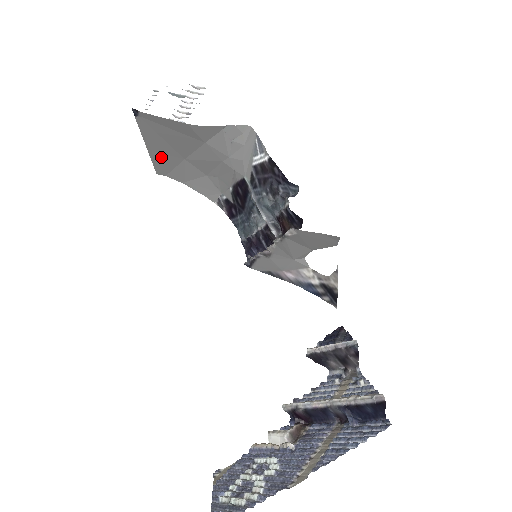
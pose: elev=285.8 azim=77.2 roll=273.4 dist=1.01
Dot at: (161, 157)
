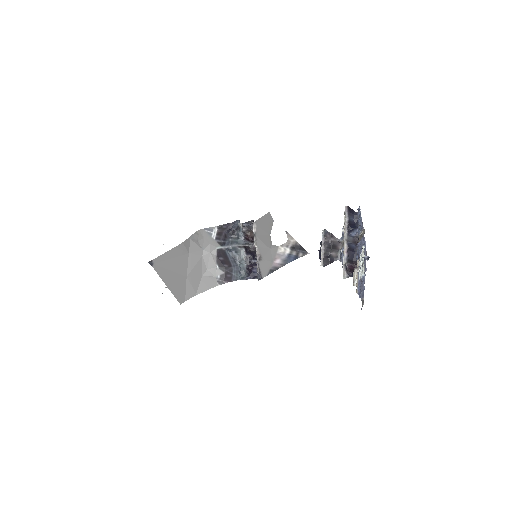
Dot at: (176, 287)
